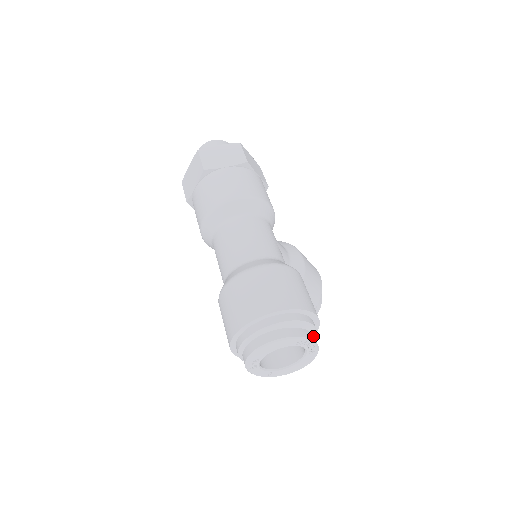
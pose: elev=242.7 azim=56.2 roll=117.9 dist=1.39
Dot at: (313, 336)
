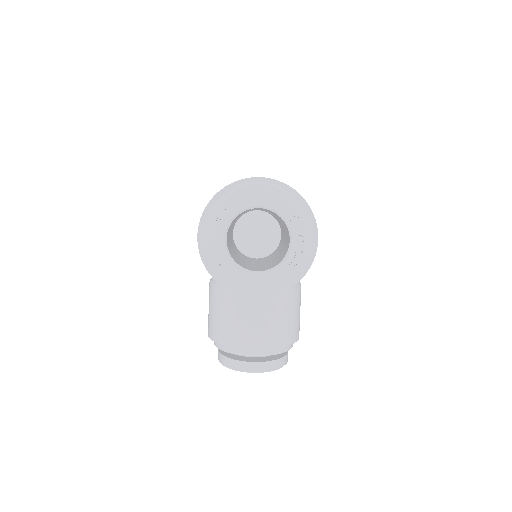
Dot at: (307, 243)
